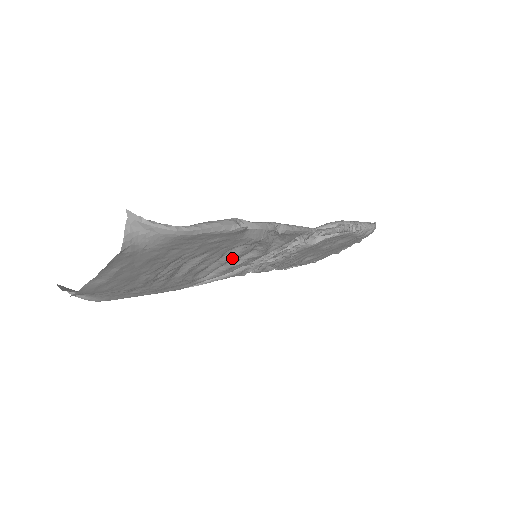
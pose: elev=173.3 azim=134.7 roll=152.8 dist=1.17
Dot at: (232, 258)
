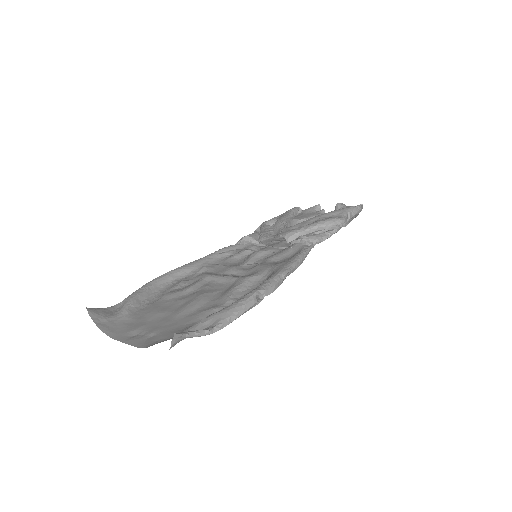
Dot at: occluded
